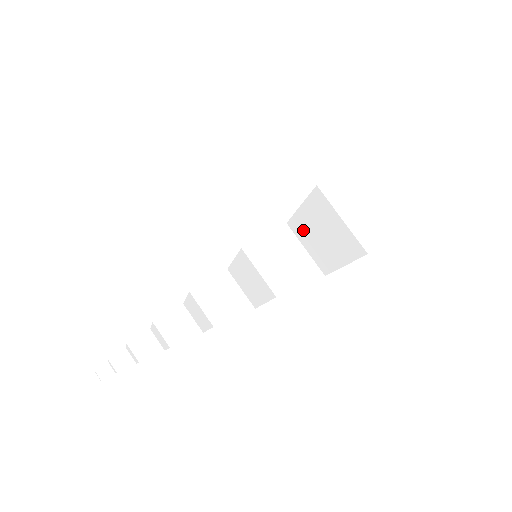
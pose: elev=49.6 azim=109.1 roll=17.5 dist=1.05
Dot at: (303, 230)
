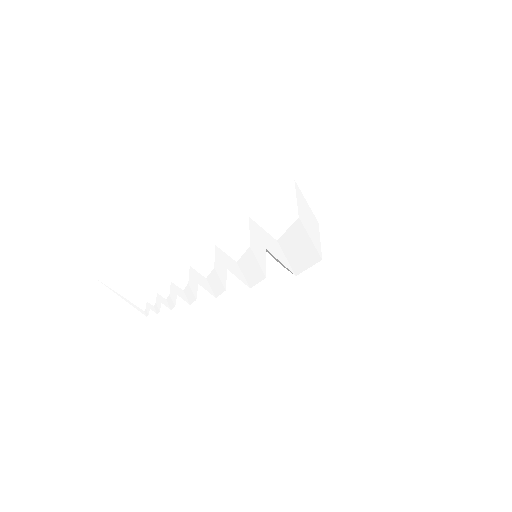
Dot at: (287, 245)
